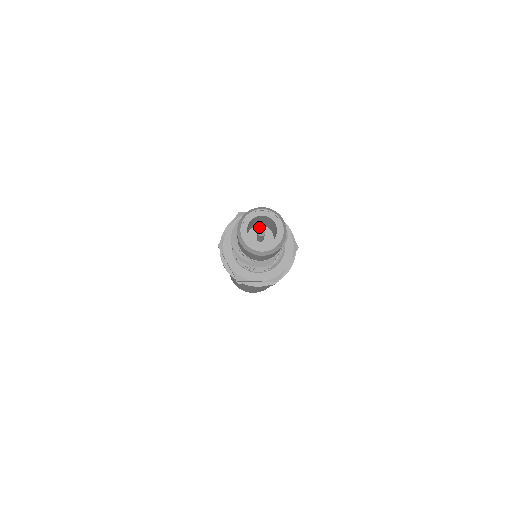
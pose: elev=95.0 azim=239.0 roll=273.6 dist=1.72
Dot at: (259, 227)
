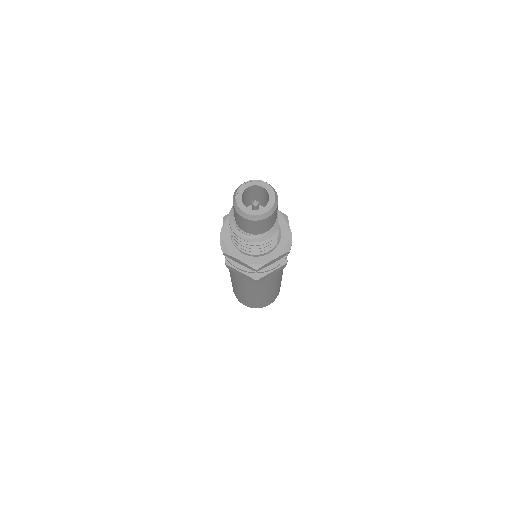
Dot at: (249, 208)
